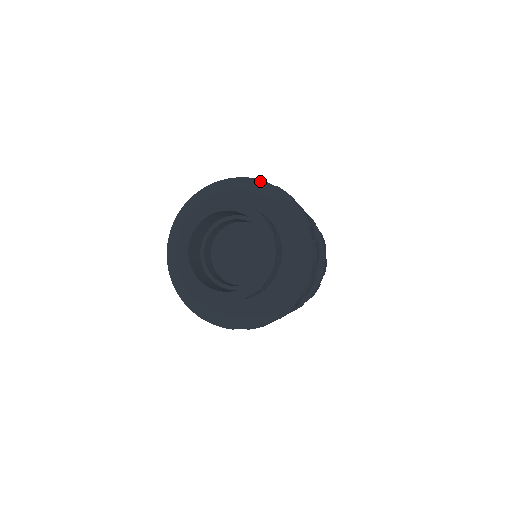
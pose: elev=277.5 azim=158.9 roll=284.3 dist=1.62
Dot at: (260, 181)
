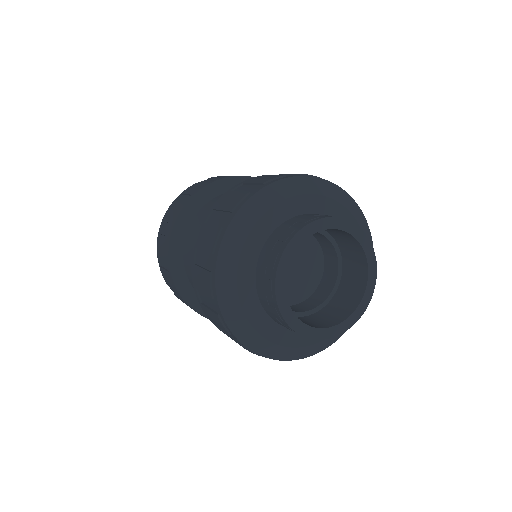
Dot at: (290, 179)
